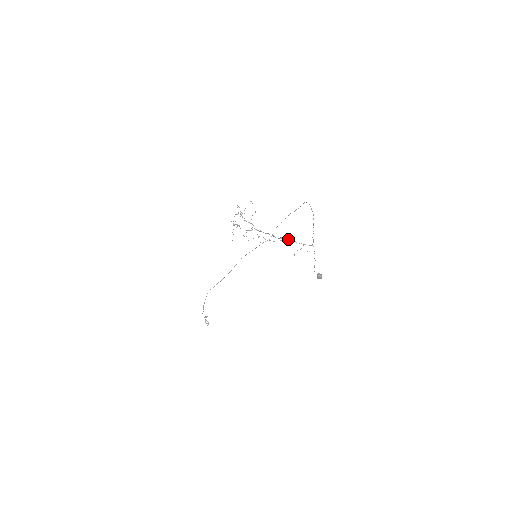
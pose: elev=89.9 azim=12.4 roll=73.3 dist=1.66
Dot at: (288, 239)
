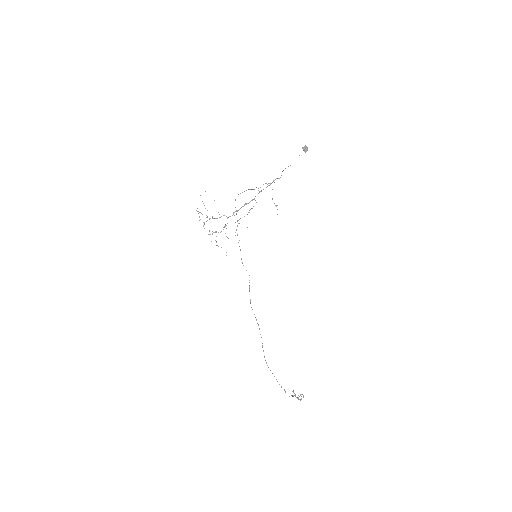
Dot at: occluded
